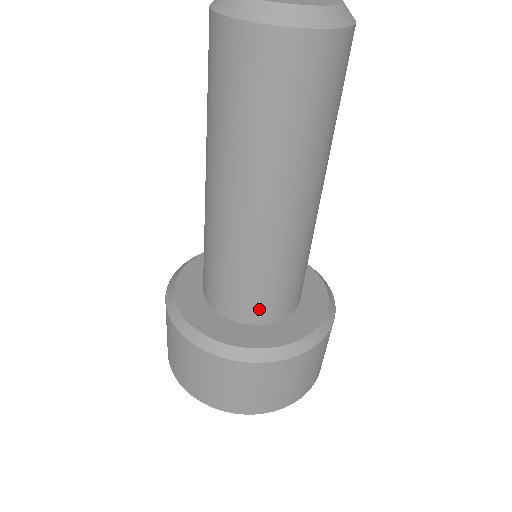
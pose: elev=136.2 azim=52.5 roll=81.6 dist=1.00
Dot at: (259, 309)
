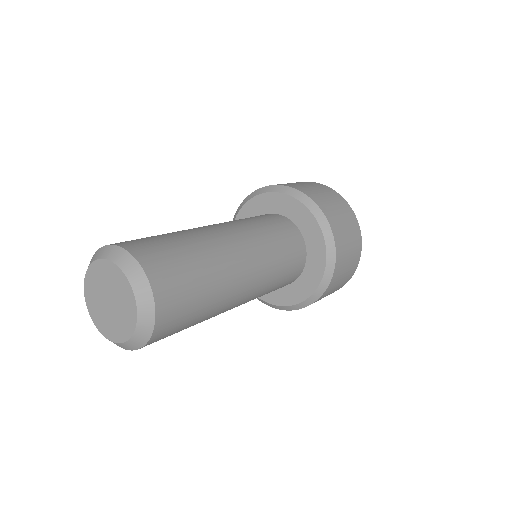
Dot at: occluded
